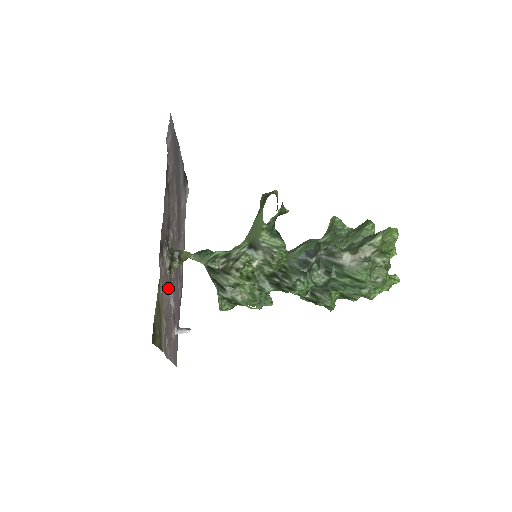
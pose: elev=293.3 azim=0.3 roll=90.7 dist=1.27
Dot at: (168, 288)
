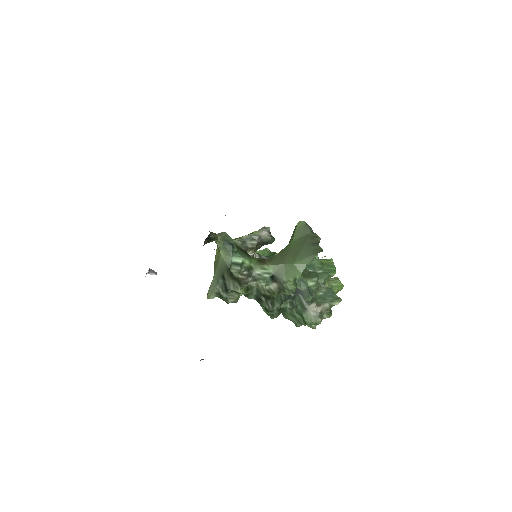
Dot at: occluded
